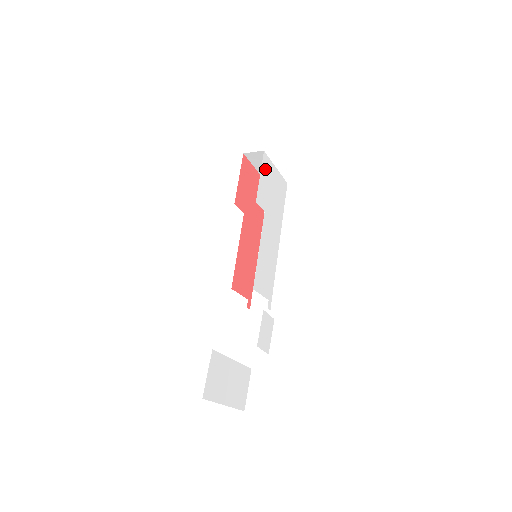
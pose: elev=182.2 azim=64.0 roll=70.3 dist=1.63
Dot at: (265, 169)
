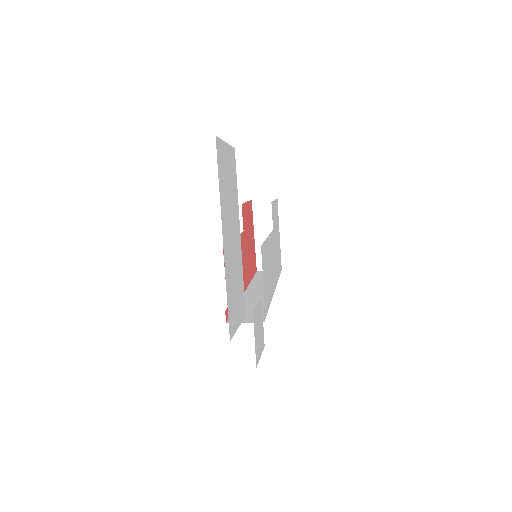
Dot at: (276, 209)
